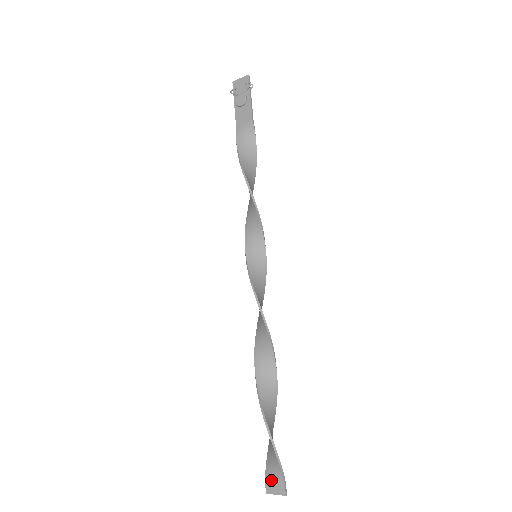
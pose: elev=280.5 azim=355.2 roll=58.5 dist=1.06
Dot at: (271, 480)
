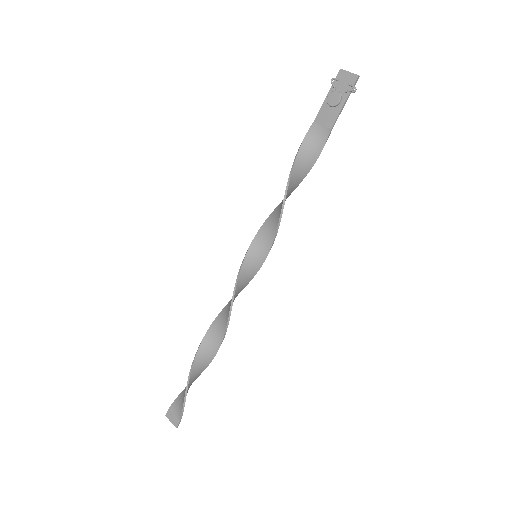
Dot at: (173, 411)
